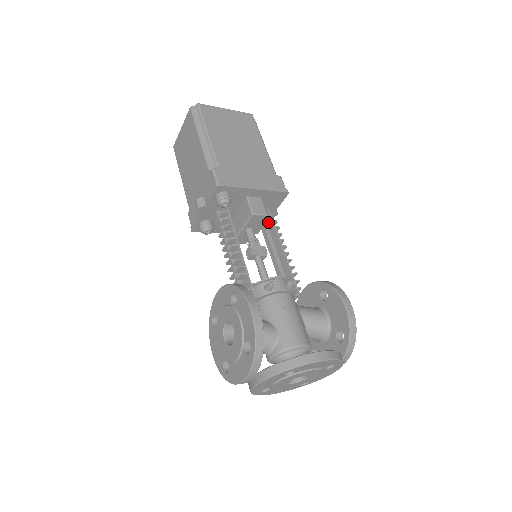
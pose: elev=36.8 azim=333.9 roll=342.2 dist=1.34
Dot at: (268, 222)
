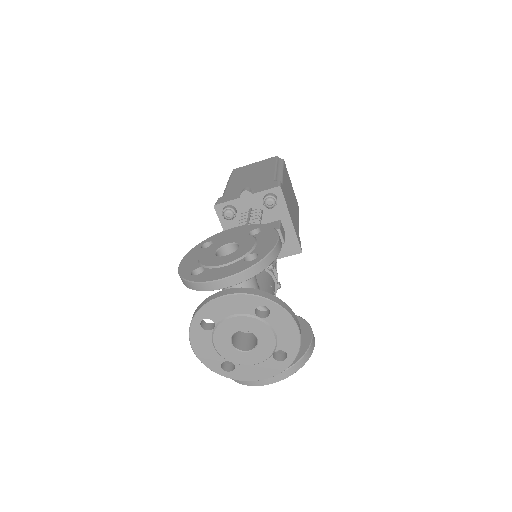
Dot at: occluded
